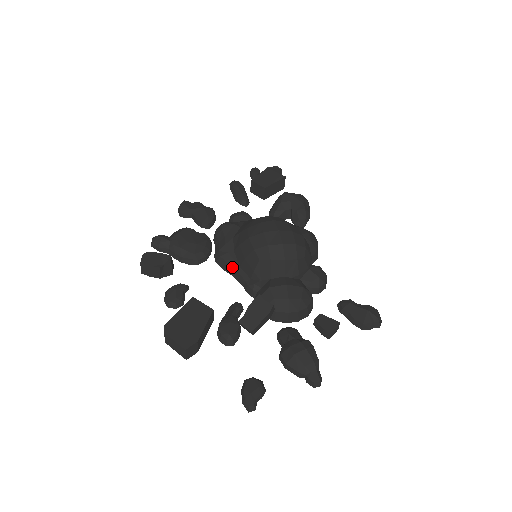
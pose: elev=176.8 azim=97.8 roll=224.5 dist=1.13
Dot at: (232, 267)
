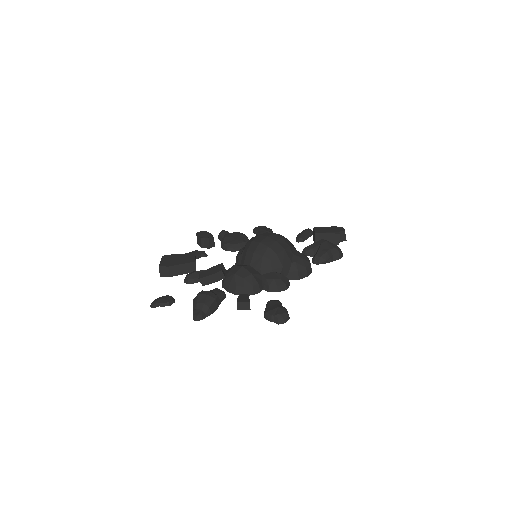
Dot at: (238, 256)
